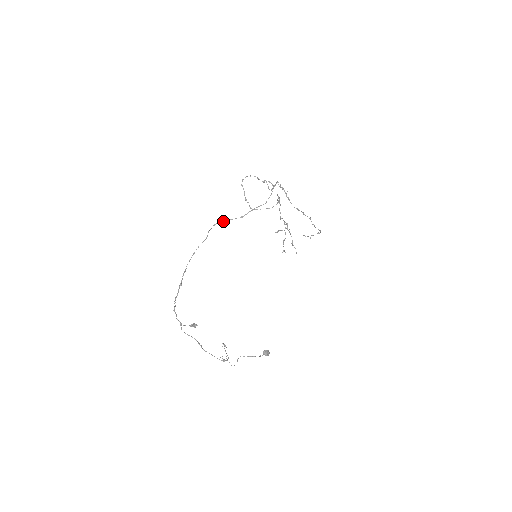
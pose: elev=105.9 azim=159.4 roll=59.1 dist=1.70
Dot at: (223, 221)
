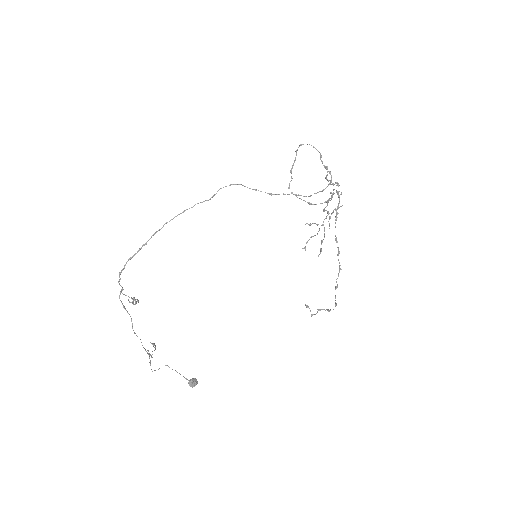
Dot at: (245, 186)
